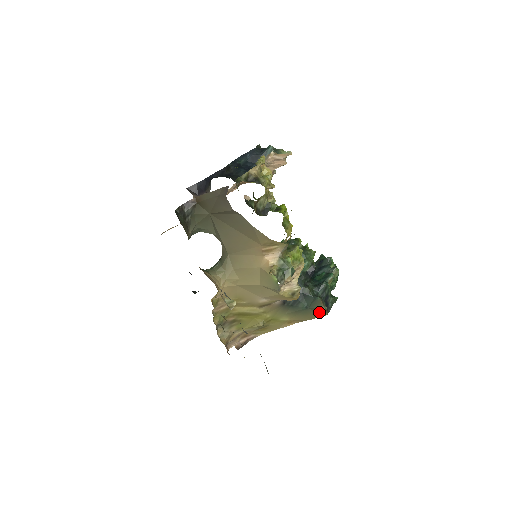
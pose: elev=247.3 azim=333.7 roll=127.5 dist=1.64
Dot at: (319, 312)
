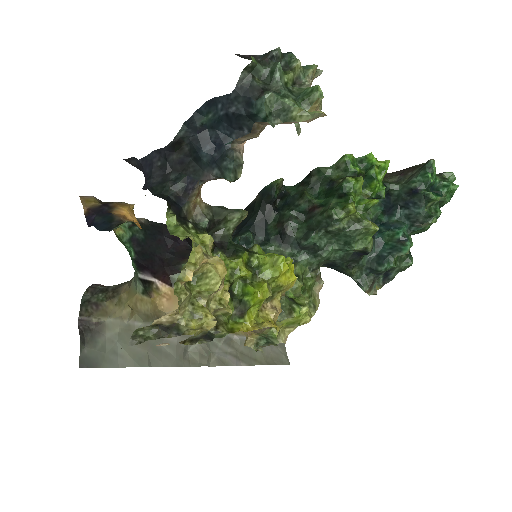
Dot at: occluded
